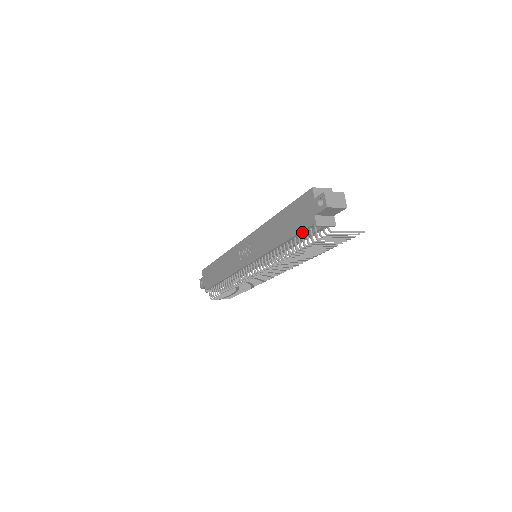
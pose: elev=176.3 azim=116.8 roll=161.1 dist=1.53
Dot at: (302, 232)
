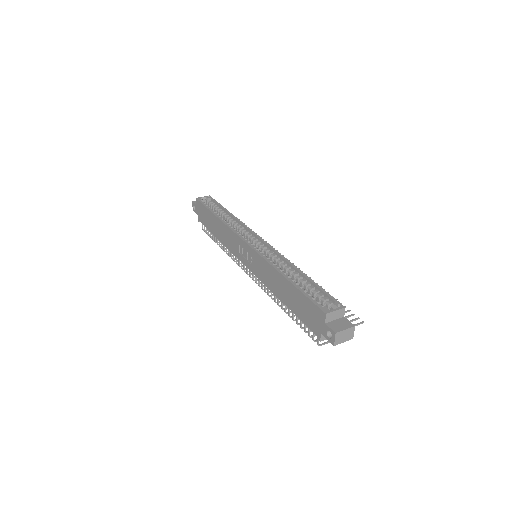
Dot at: (306, 322)
